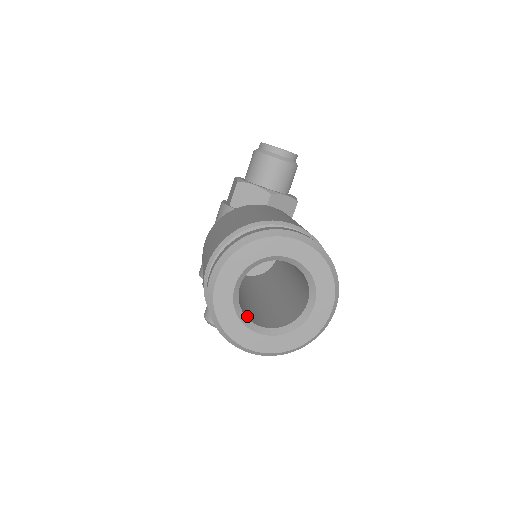
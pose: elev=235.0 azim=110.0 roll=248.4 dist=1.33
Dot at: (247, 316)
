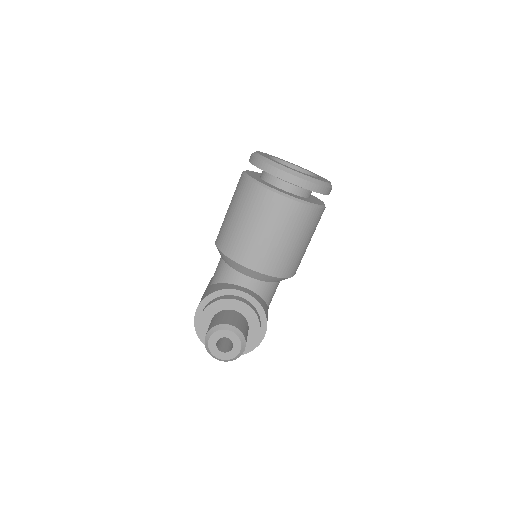
Dot at: occluded
